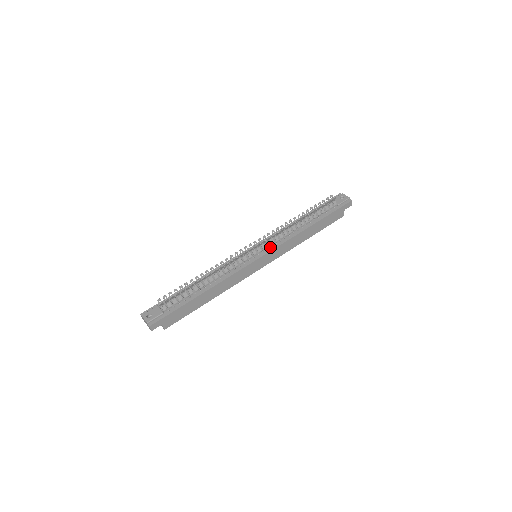
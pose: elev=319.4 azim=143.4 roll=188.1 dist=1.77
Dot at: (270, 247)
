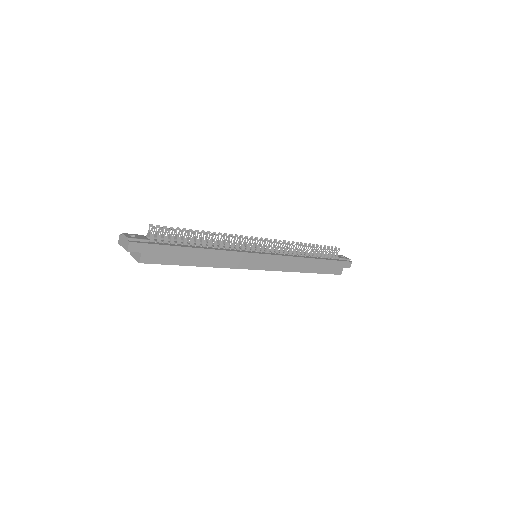
Dot at: (273, 253)
